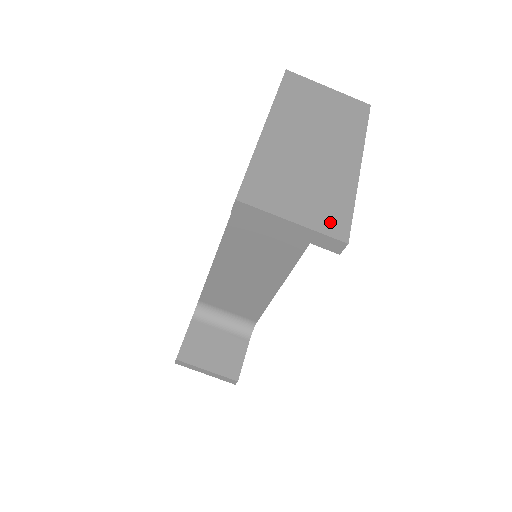
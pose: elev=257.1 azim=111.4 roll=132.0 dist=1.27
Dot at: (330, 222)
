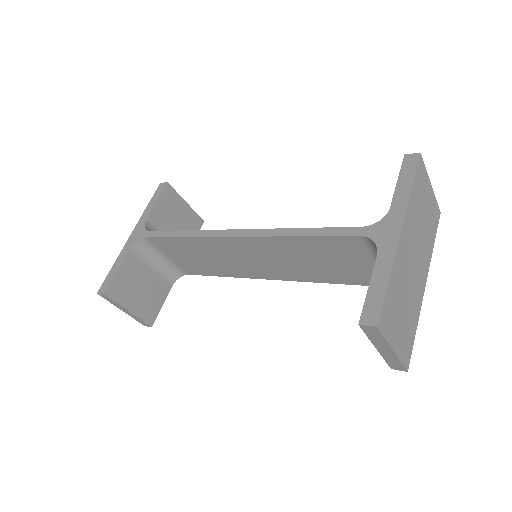
Dot at: (406, 350)
